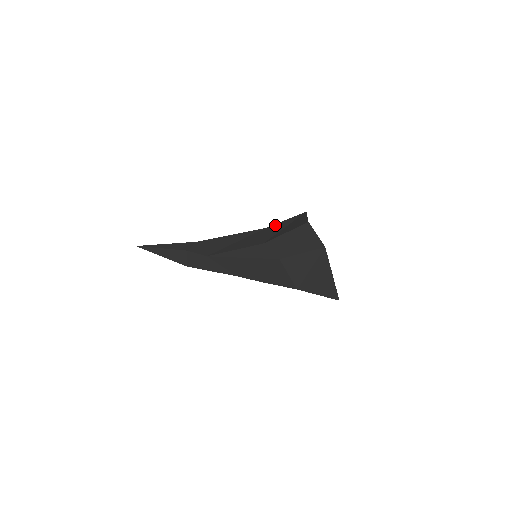
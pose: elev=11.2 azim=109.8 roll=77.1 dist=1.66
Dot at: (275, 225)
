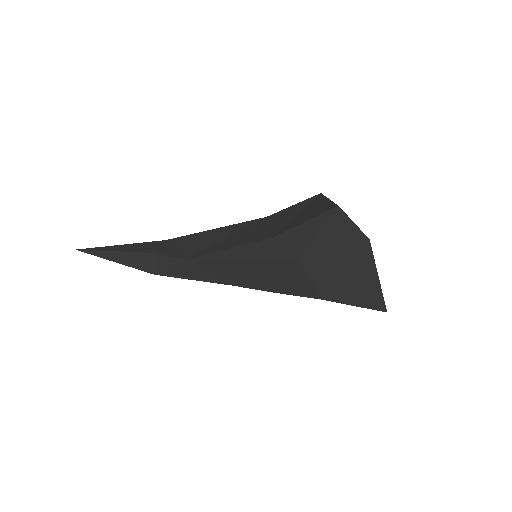
Dot at: (279, 213)
